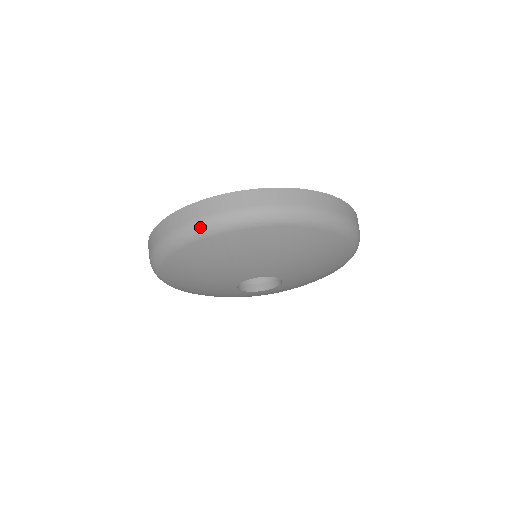
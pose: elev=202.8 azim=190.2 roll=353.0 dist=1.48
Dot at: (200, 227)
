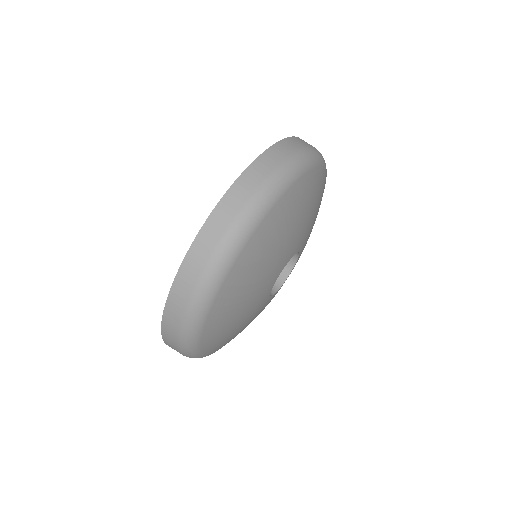
Dot at: (260, 202)
